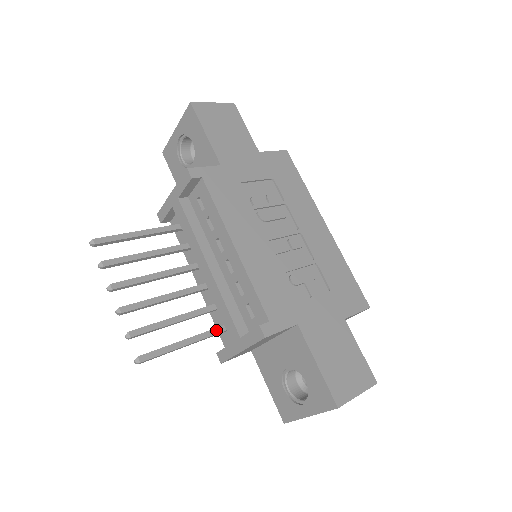
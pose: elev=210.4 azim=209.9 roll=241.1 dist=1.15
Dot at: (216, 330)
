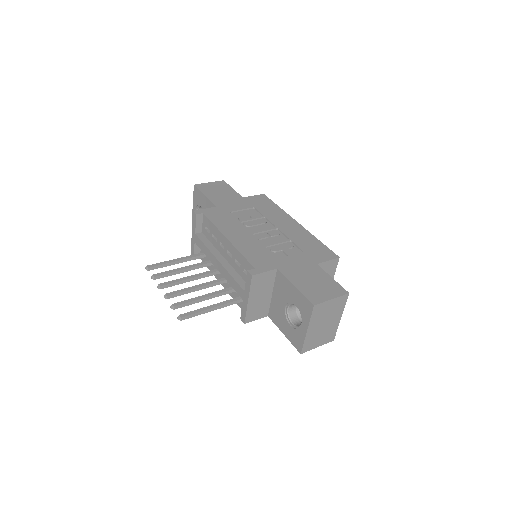
Dot at: (233, 299)
